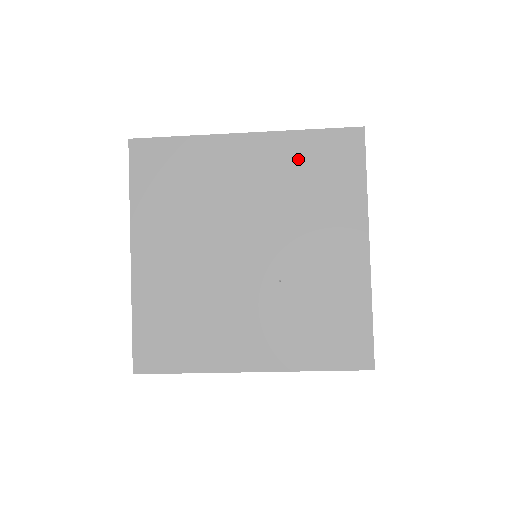
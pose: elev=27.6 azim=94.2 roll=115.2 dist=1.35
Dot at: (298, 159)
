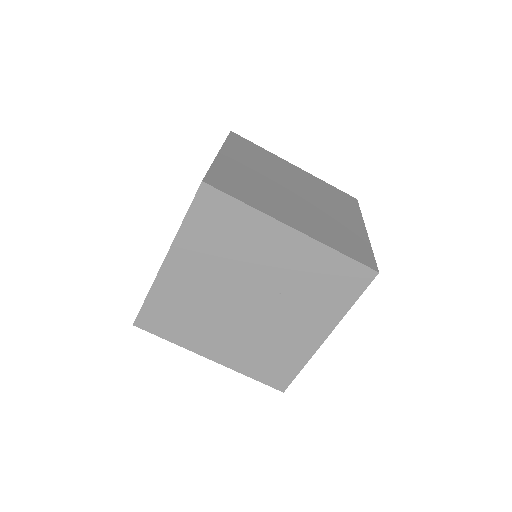
Dot at: (202, 238)
